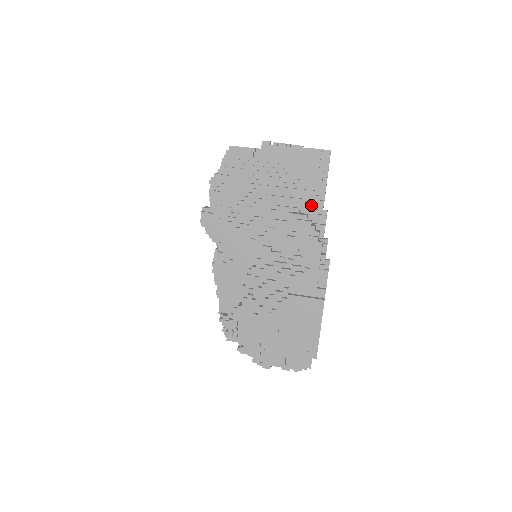
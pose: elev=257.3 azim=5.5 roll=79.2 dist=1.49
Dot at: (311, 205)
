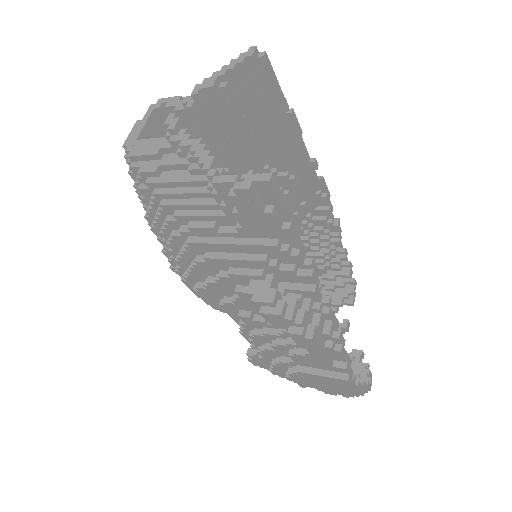
Dot at: (280, 260)
